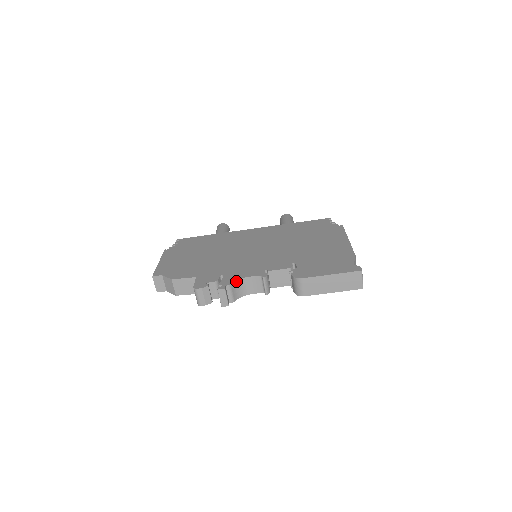
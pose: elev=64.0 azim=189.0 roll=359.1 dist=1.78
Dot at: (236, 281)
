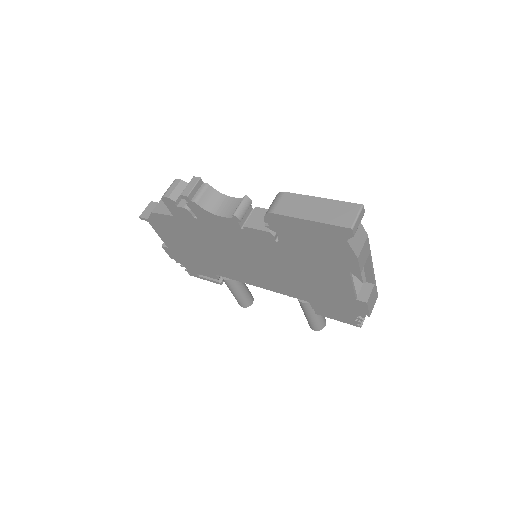
Dot at: (217, 191)
